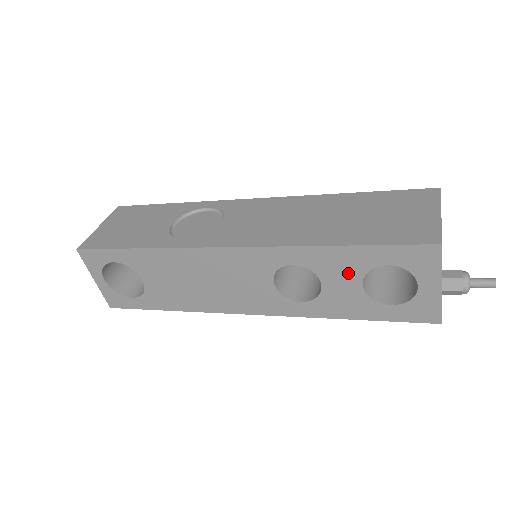
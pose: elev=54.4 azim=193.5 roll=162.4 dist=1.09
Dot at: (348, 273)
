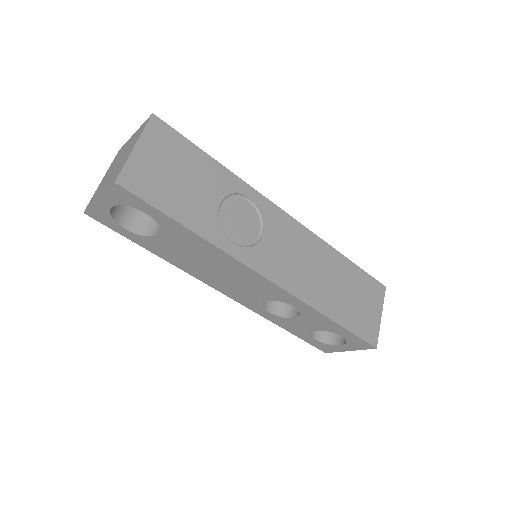
Dot at: (318, 326)
